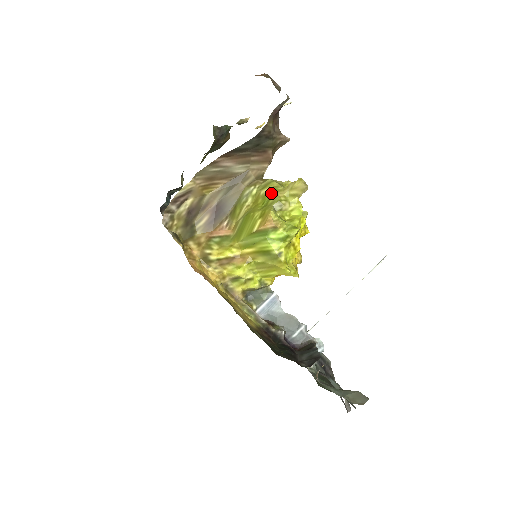
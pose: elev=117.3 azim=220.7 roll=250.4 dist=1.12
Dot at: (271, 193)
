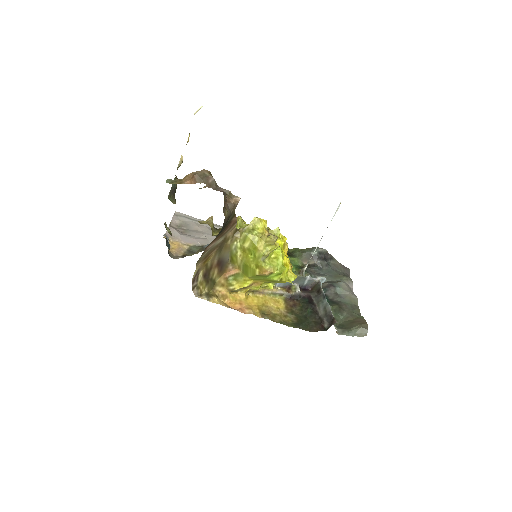
Dot at: (253, 247)
